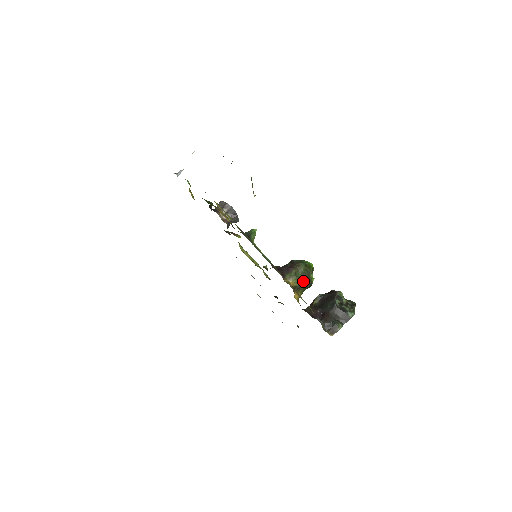
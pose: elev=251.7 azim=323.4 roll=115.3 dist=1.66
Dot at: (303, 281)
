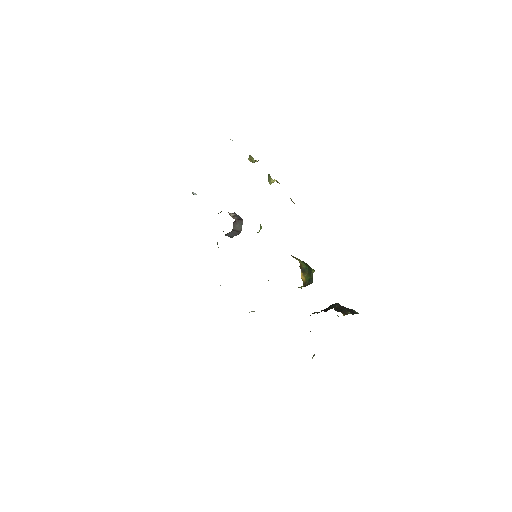
Dot at: (307, 266)
